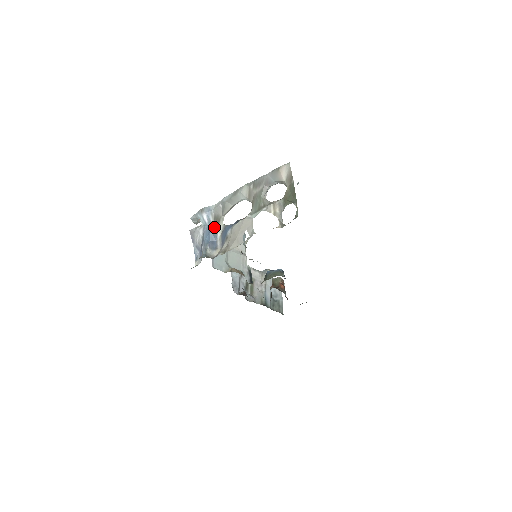
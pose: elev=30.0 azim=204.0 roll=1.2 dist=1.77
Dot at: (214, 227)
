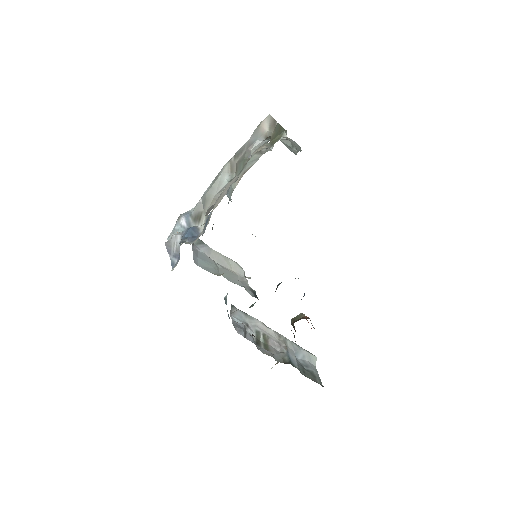
Dot at: (195, 226)
